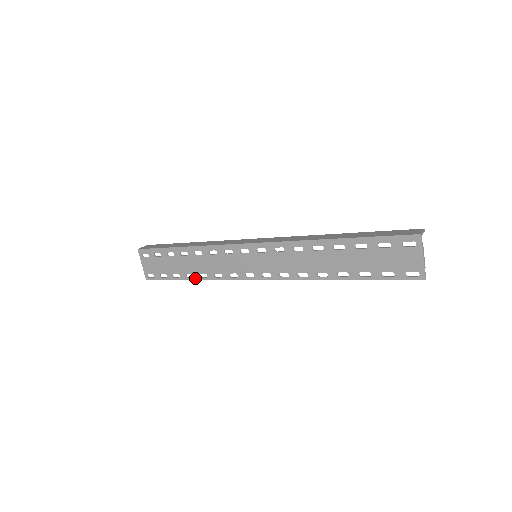
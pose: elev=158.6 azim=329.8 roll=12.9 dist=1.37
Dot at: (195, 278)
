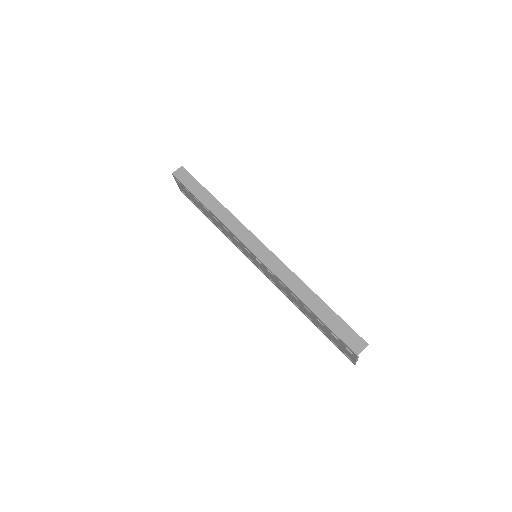
Dot at: occluded
